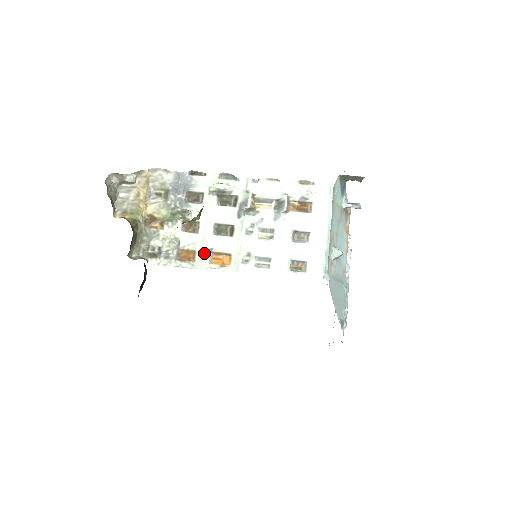
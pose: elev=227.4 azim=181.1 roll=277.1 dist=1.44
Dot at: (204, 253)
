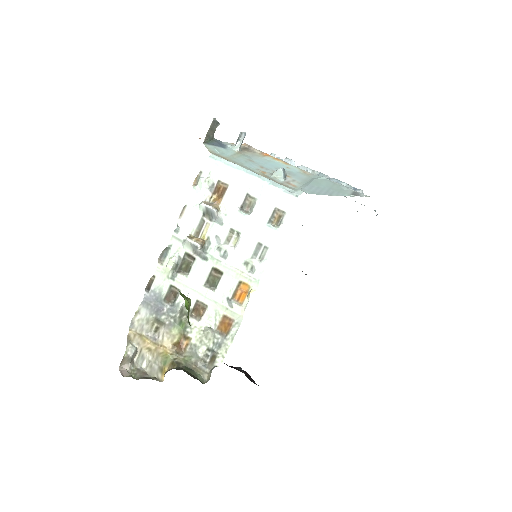
Dot at: (229, 308)
